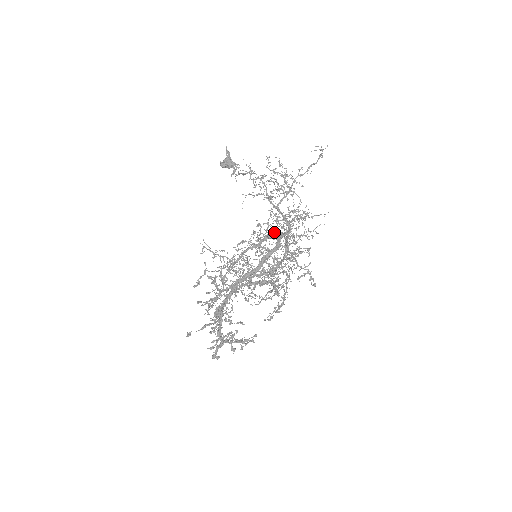
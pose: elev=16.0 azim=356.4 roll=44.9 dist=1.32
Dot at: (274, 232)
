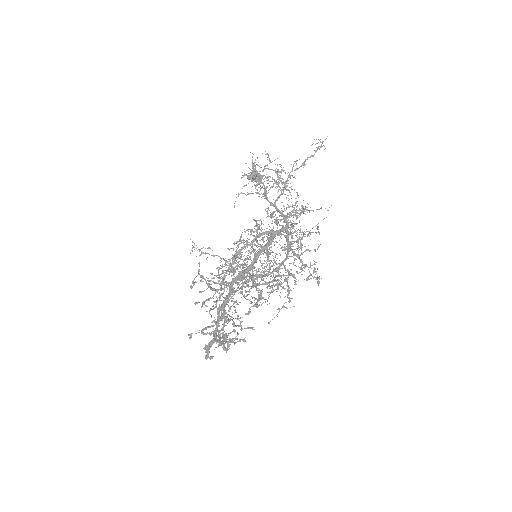
Dot at: (266, 228)
